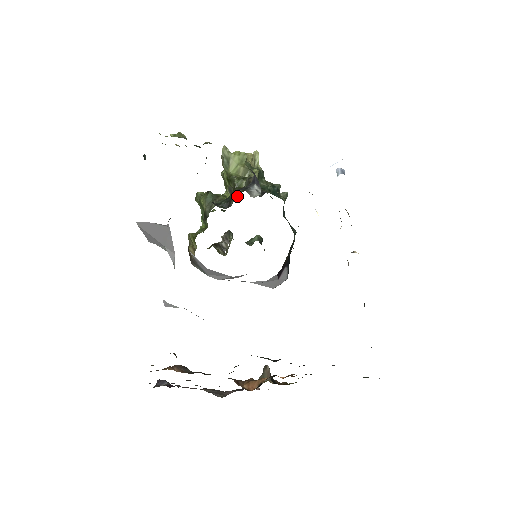
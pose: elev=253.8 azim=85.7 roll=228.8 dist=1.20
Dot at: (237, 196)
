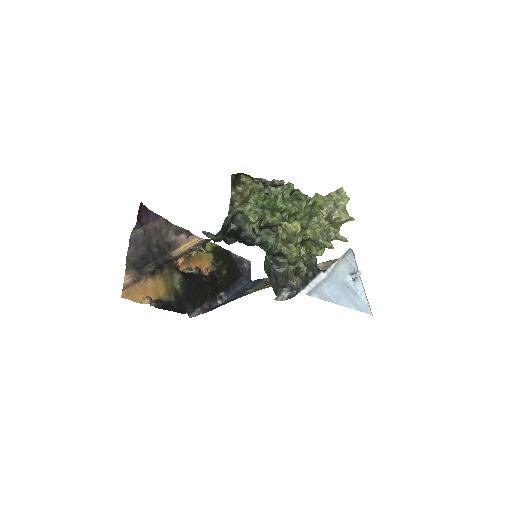
Dot at: (285, 259)
